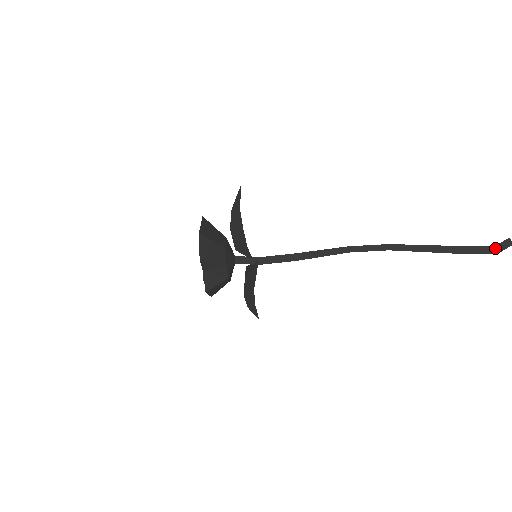
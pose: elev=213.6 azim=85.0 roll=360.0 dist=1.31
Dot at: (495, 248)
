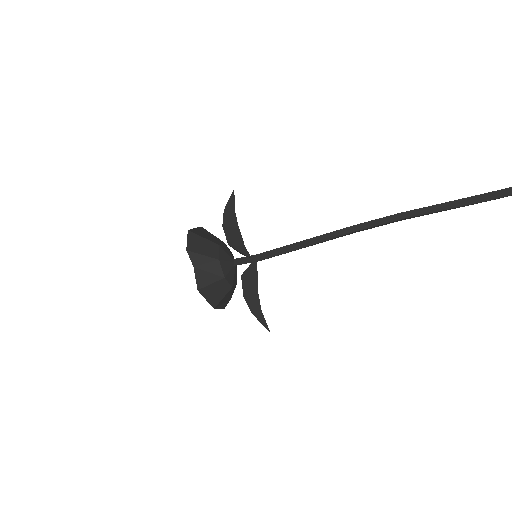
Dot at: out of frame
